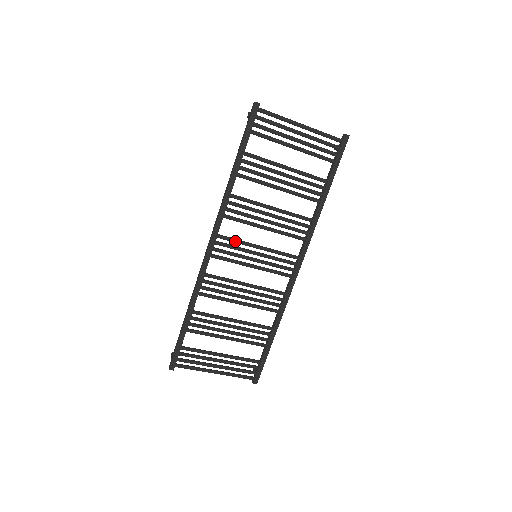
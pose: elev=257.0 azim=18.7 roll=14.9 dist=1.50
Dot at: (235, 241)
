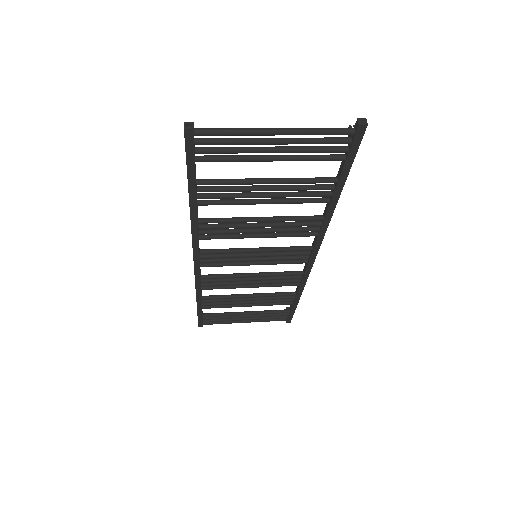
Dot at: (224, 253)
